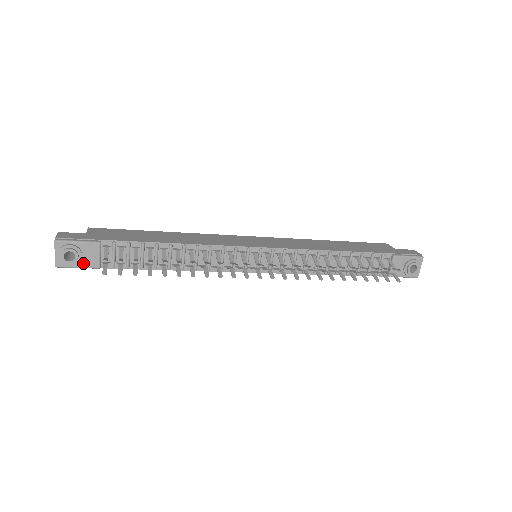
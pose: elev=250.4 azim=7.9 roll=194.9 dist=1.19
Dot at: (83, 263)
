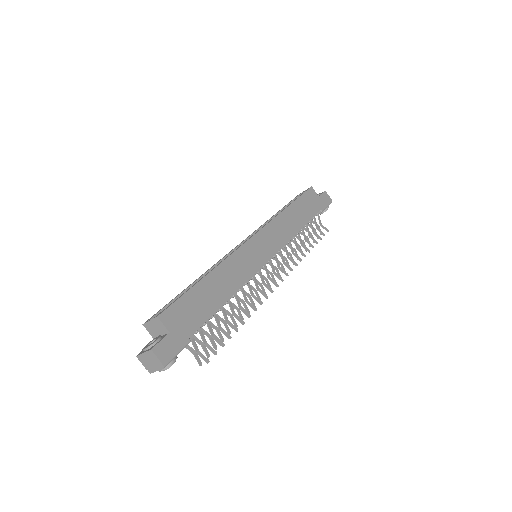
Dot at: occluded
